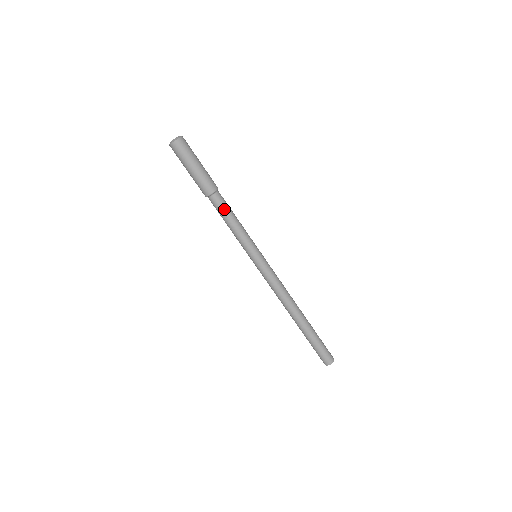
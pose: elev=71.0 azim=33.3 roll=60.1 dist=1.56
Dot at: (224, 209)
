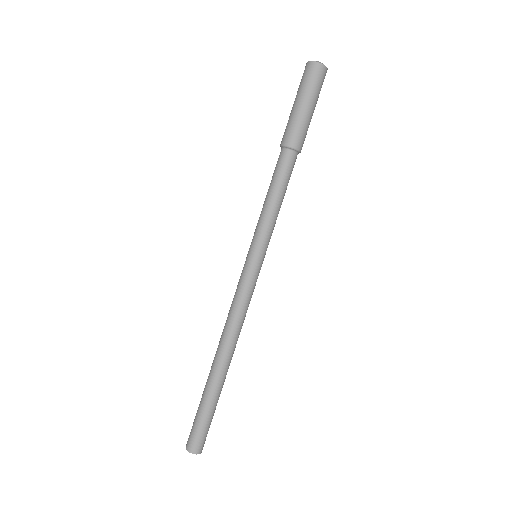
Dot at: (289, 177)
